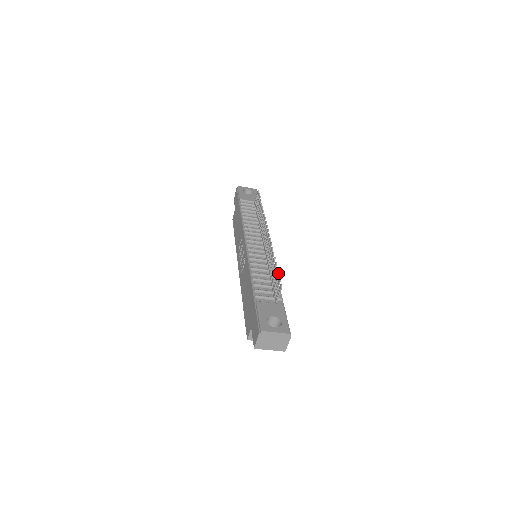
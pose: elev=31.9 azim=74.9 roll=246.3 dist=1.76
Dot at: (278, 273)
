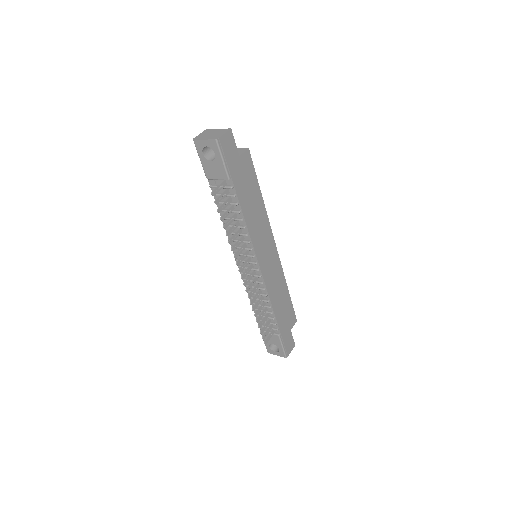
Dot at: (260, 333)
